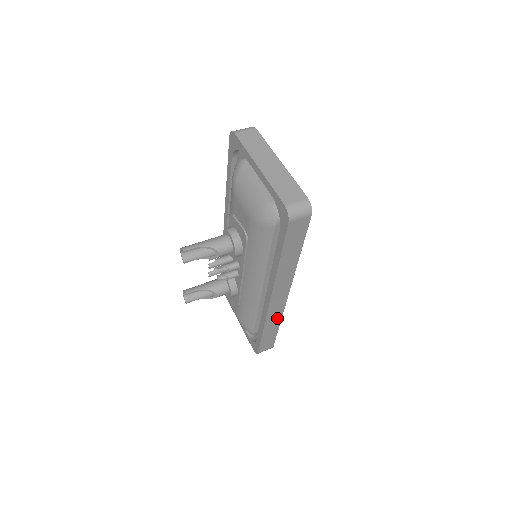
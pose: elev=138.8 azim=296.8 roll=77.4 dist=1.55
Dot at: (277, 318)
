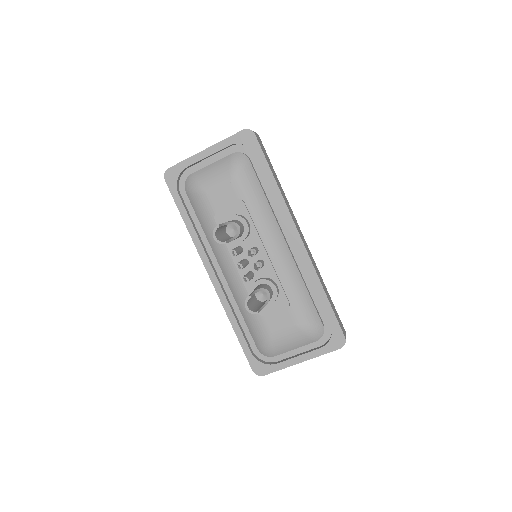
Dot at: (318, 272)
